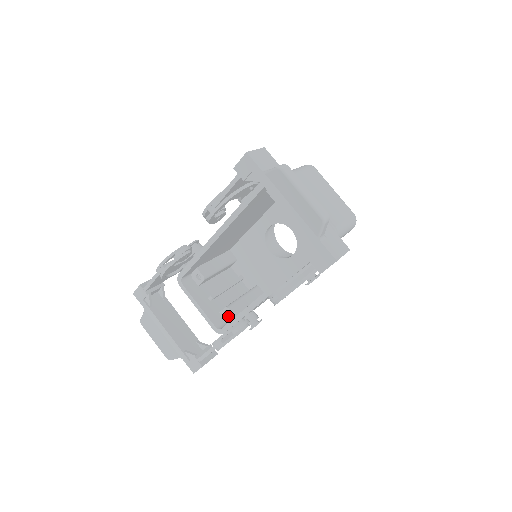
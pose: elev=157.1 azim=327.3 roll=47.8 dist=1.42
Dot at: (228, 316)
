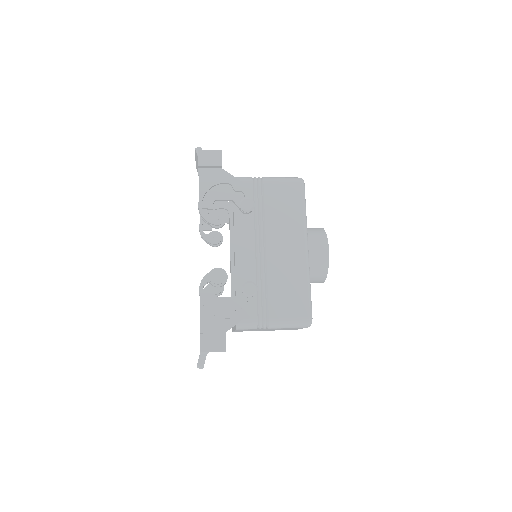
Dot at: occluded
